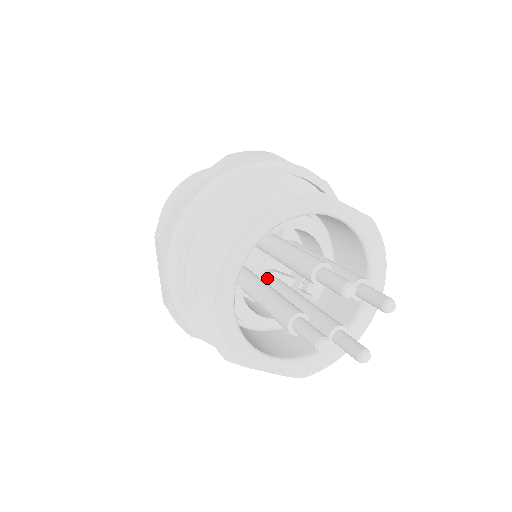
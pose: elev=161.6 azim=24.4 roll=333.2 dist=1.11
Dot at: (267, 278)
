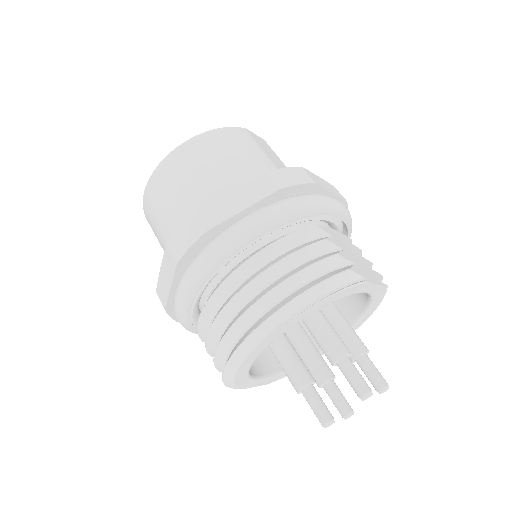
Dot at: occluded
